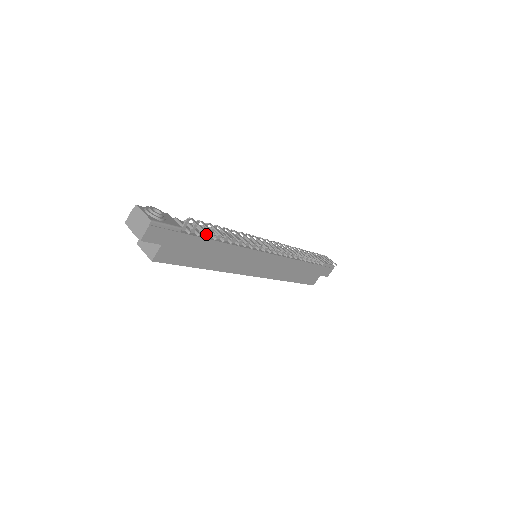
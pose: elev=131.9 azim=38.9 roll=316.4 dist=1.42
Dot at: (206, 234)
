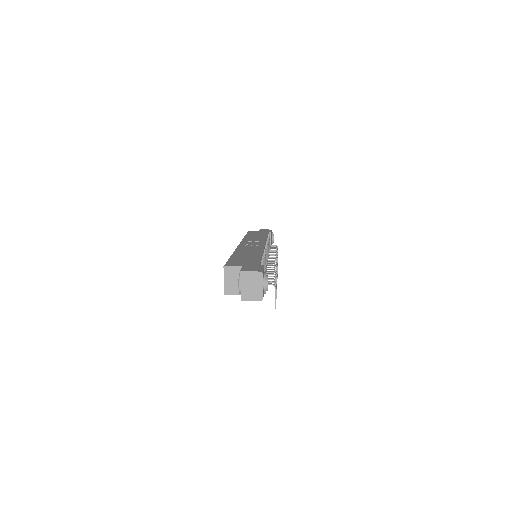
Dot at: occluded
